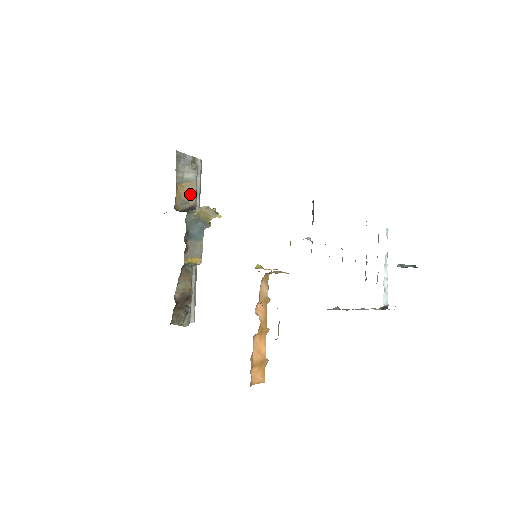
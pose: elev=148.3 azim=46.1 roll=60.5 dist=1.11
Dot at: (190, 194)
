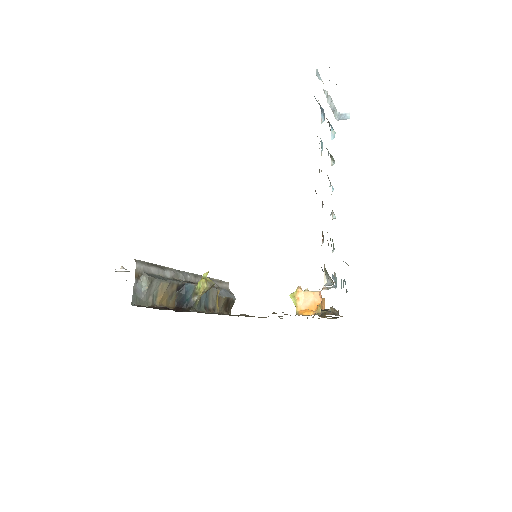
Dot at: (168, 289)
